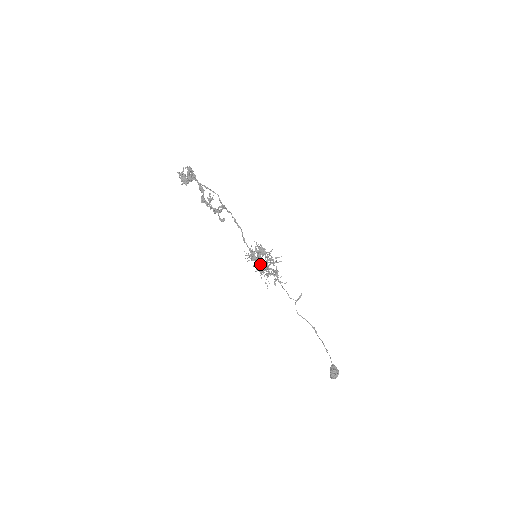
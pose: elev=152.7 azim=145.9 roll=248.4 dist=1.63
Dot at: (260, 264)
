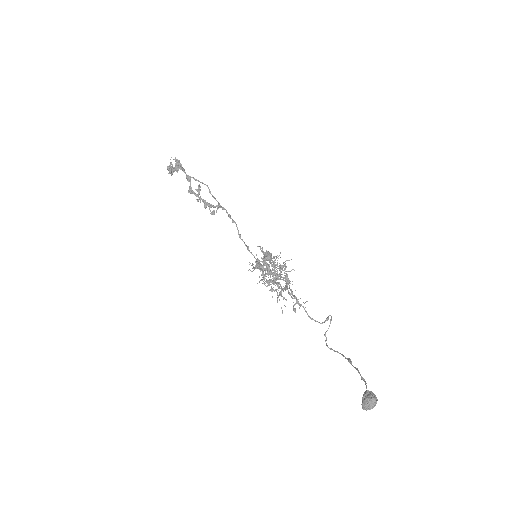
Dot at: (271, 280)
